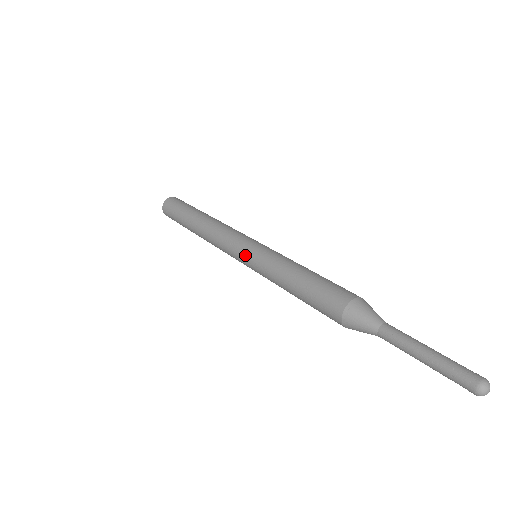
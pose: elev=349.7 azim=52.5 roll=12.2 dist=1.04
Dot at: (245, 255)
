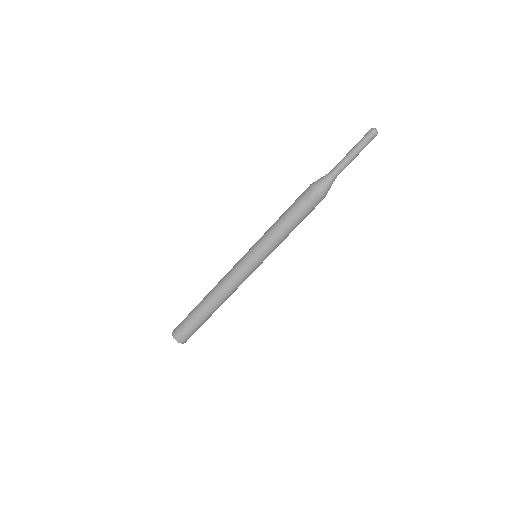
Dot at: (252, 256)
